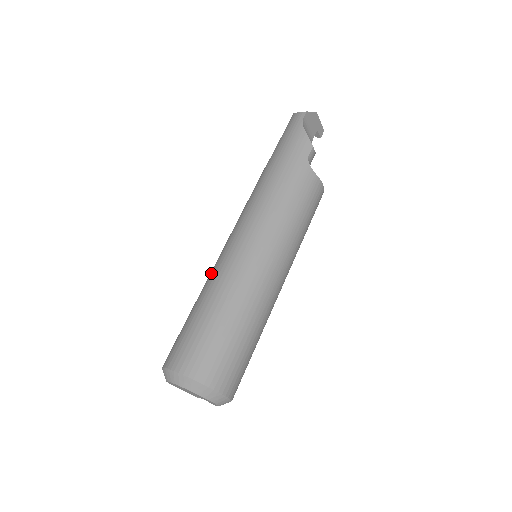
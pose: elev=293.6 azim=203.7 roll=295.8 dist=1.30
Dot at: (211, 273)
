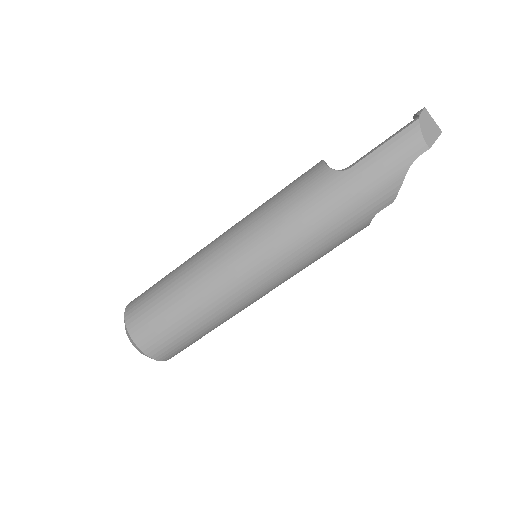
Dot at: (205, 275)
